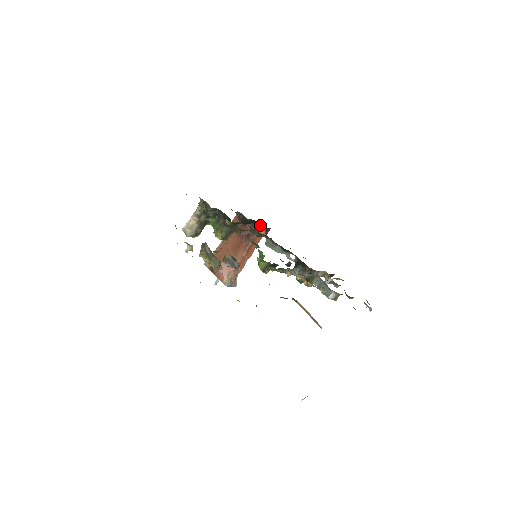
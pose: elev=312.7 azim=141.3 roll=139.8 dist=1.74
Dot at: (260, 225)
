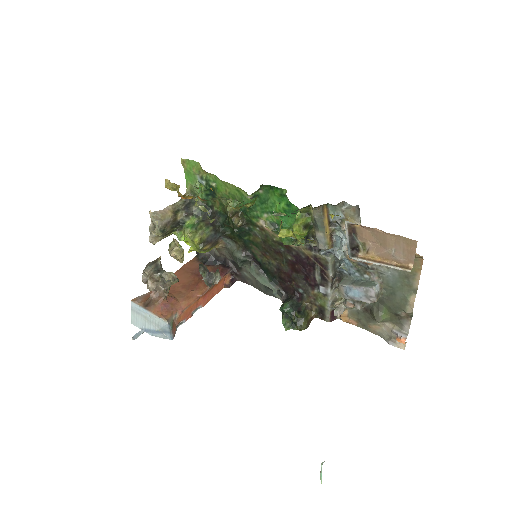
Dot at: (231, 266)
